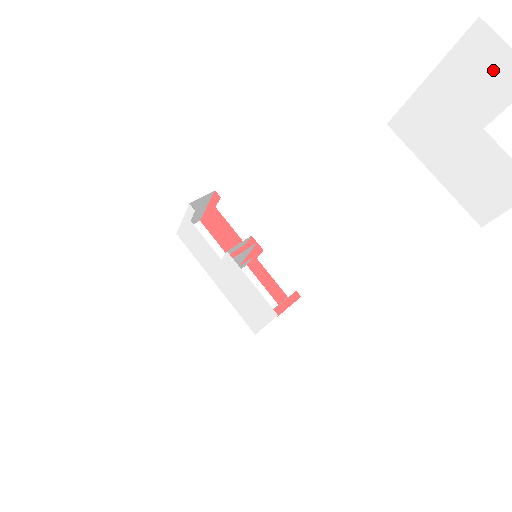
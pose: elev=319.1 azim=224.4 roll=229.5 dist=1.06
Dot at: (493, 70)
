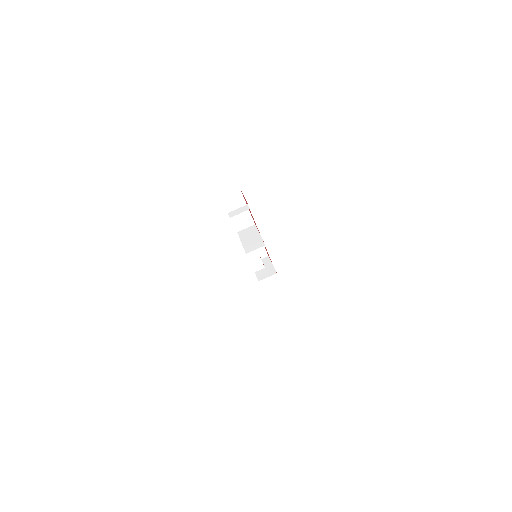
Dot at: occluded
